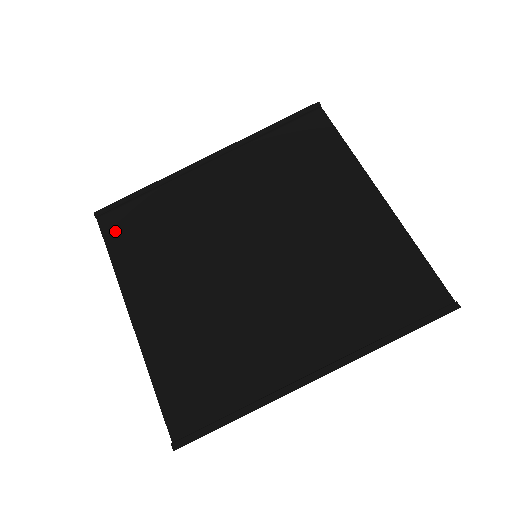
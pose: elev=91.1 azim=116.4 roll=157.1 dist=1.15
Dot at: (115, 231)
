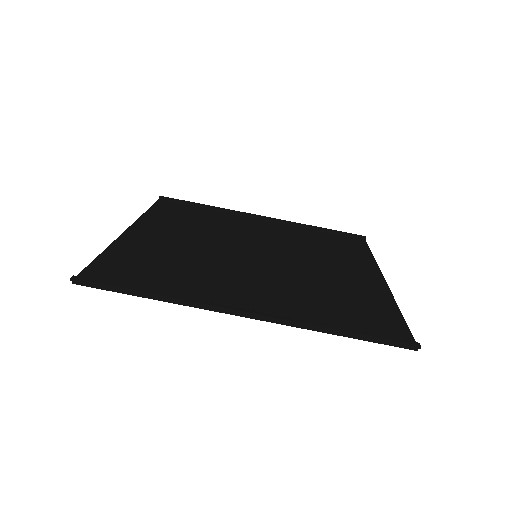
Dot at: (165, 207)
